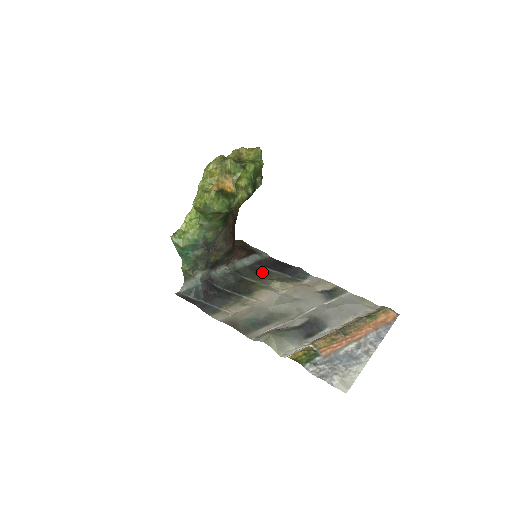
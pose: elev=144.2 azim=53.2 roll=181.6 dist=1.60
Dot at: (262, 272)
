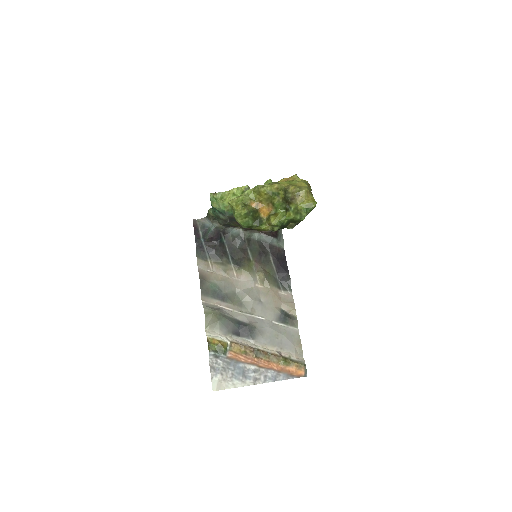
Dot at: (264, 257)
